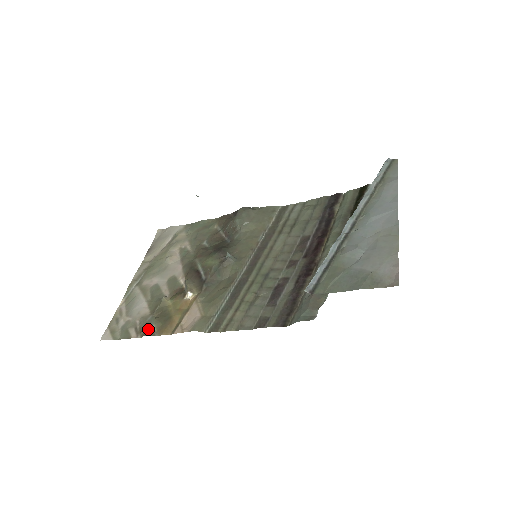
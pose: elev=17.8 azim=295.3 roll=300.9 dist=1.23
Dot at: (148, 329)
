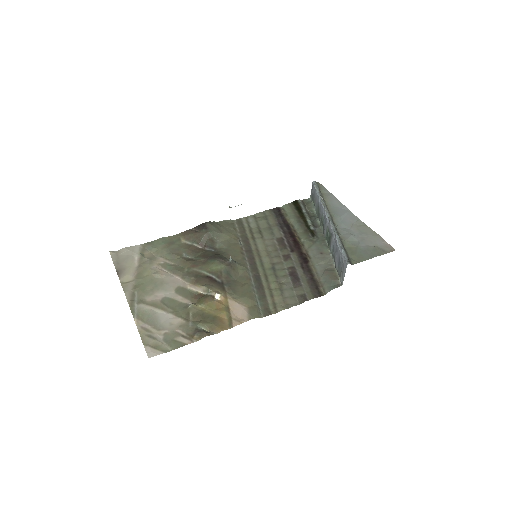
Dot at: (202, 331)
